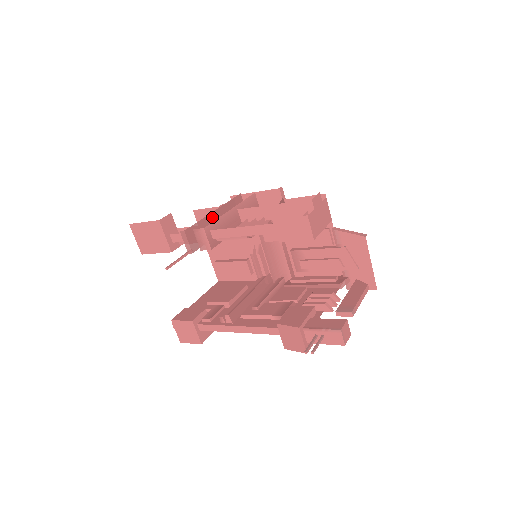
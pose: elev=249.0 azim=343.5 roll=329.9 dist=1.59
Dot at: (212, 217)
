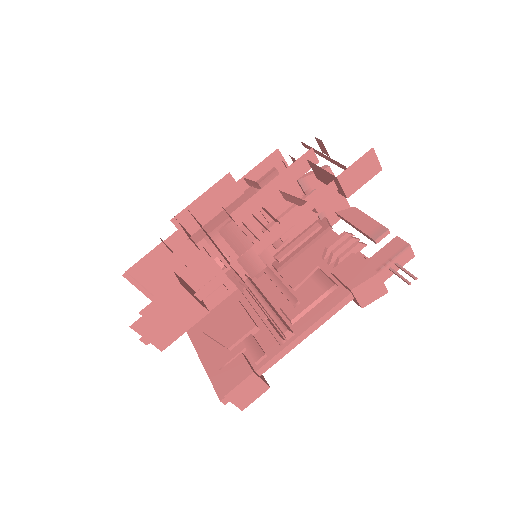
Dot at: occluded
